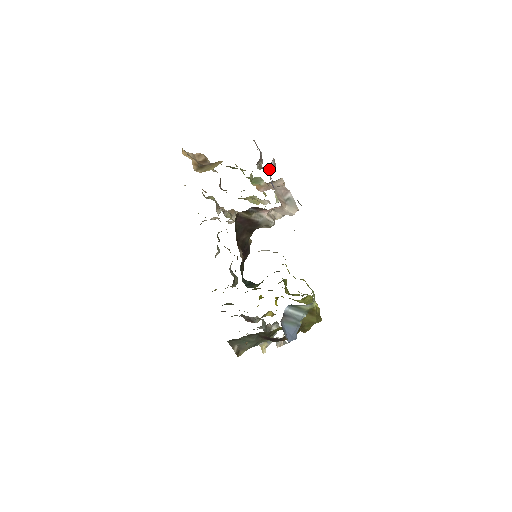
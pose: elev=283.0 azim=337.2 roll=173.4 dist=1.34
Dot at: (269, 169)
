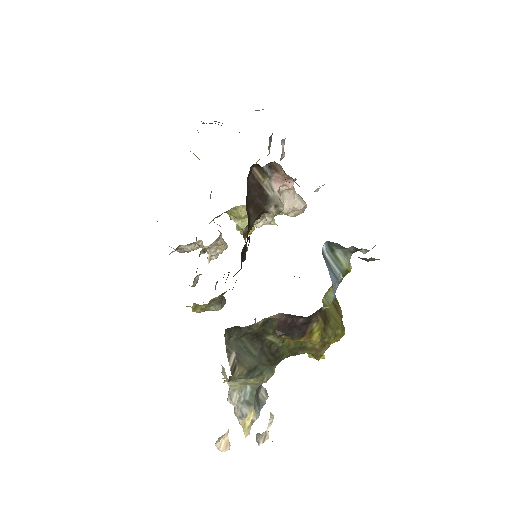
Dot at: occluded
